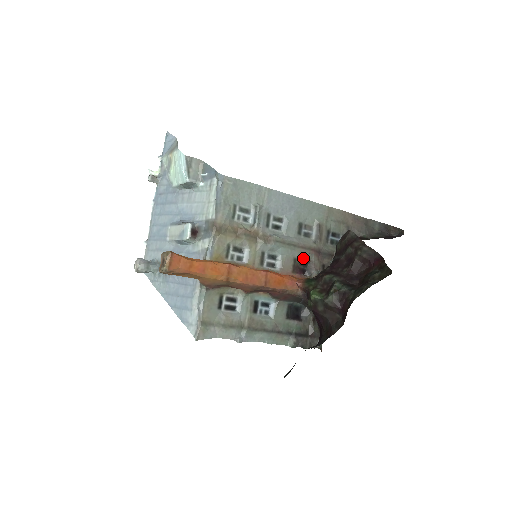
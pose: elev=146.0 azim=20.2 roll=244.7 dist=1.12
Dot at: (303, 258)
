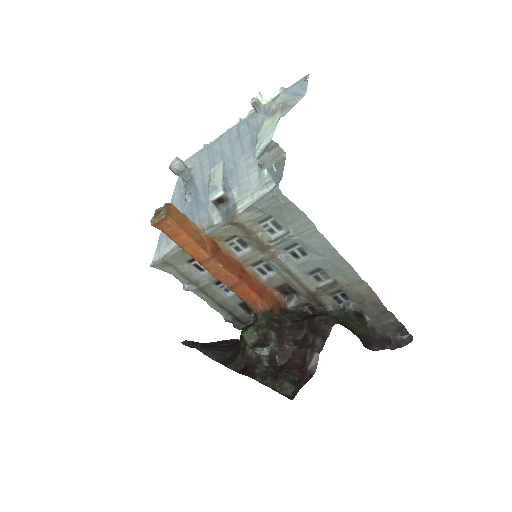
Dot at: (295, 288)
